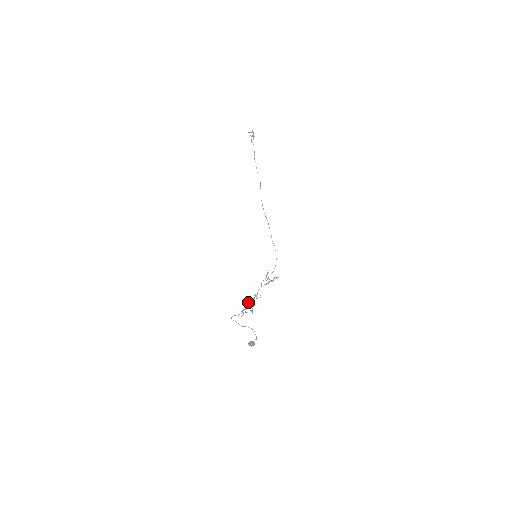
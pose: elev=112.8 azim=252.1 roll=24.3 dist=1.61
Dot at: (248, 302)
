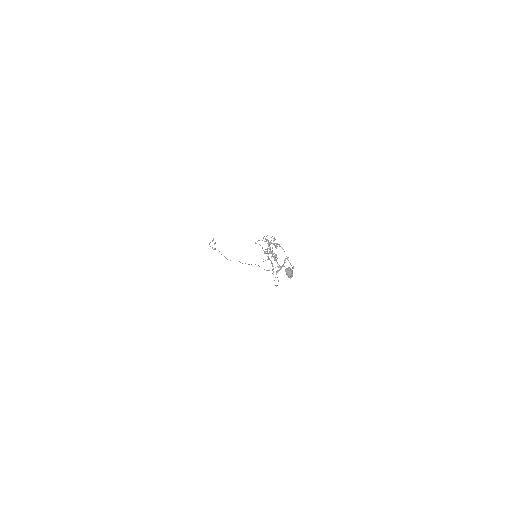
Dot at: occluded
